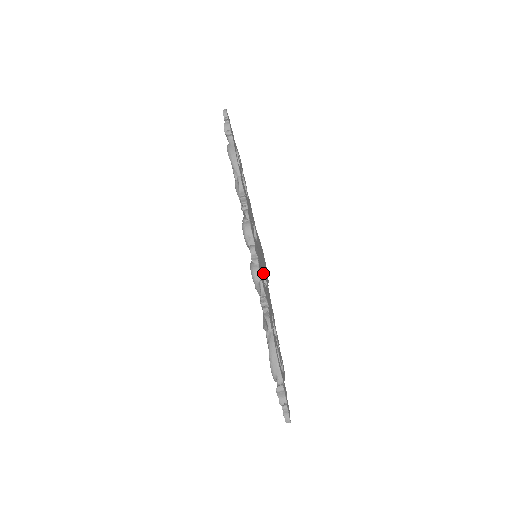
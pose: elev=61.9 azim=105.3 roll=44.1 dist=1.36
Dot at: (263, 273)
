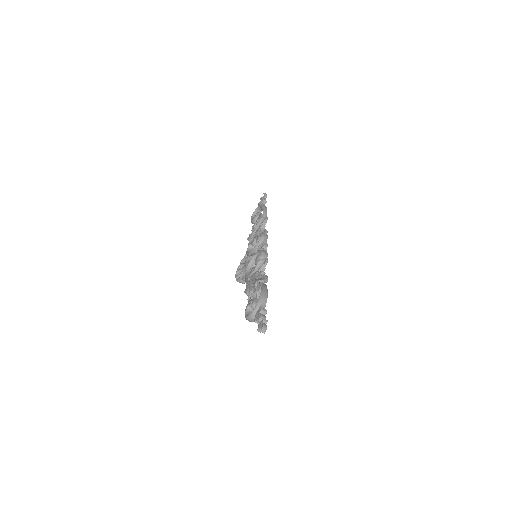
Dot at: occluded
